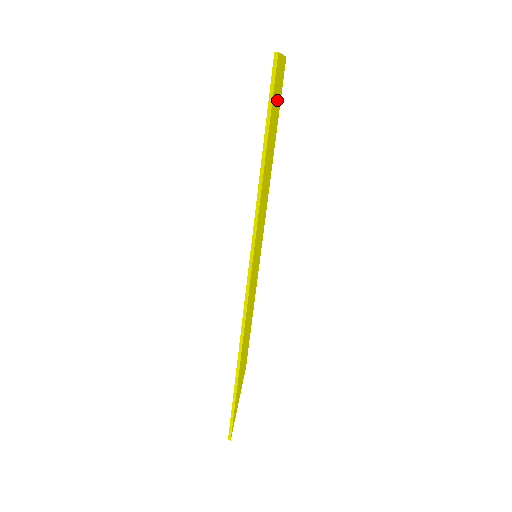
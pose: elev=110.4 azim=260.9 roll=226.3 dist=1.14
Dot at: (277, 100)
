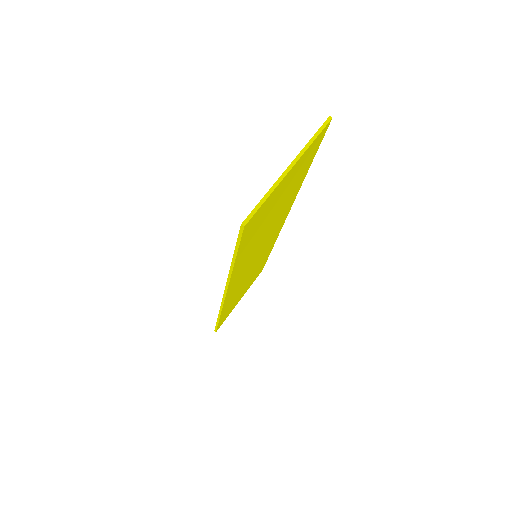
Dot at: (285, 188)
